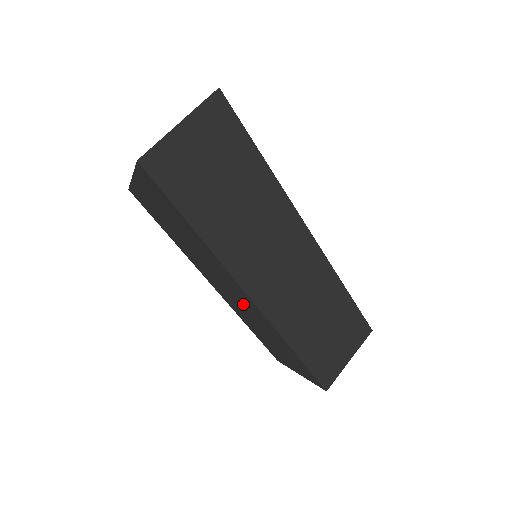
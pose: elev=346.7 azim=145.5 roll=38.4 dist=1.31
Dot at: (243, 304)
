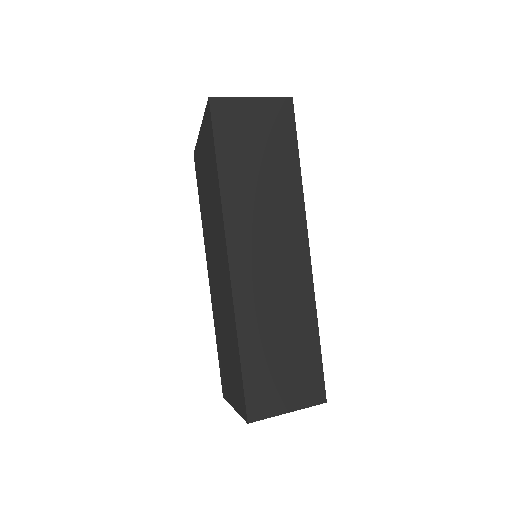
Dot at: (221, 283)
